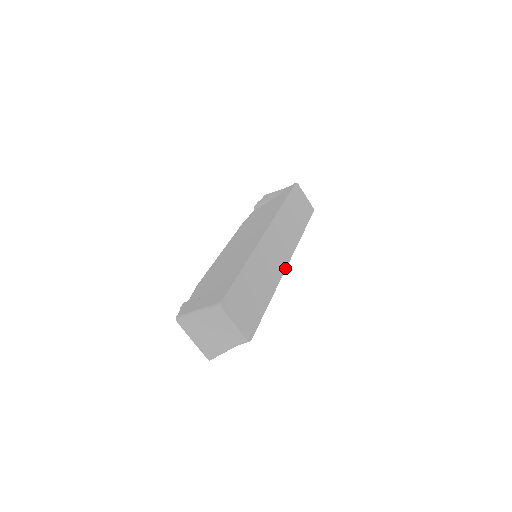
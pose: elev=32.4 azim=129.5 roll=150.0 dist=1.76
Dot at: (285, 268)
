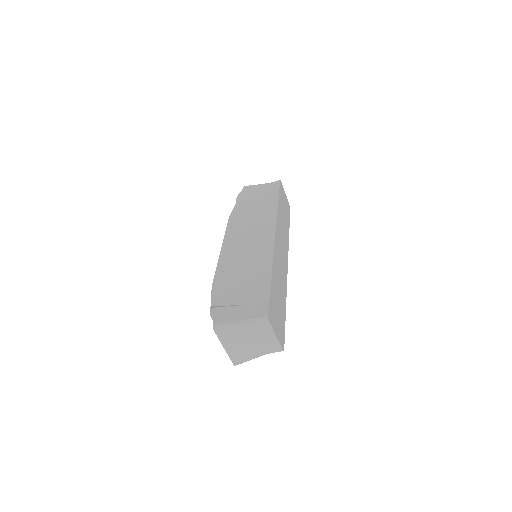
Dot at: (287, 271)
